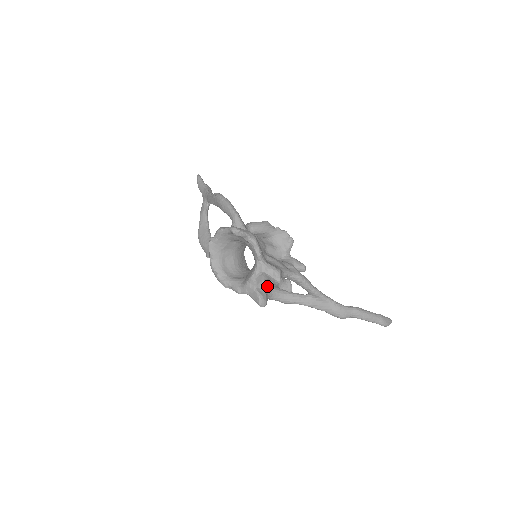
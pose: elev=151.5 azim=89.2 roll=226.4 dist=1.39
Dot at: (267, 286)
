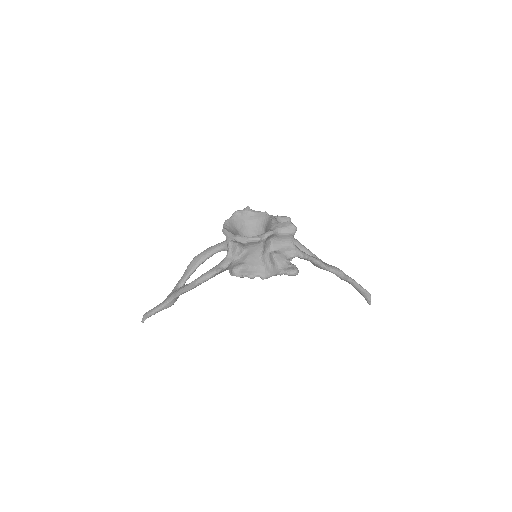
Dot at: occluded
